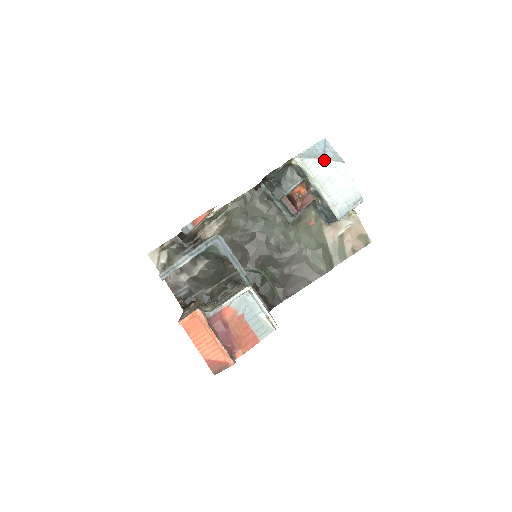
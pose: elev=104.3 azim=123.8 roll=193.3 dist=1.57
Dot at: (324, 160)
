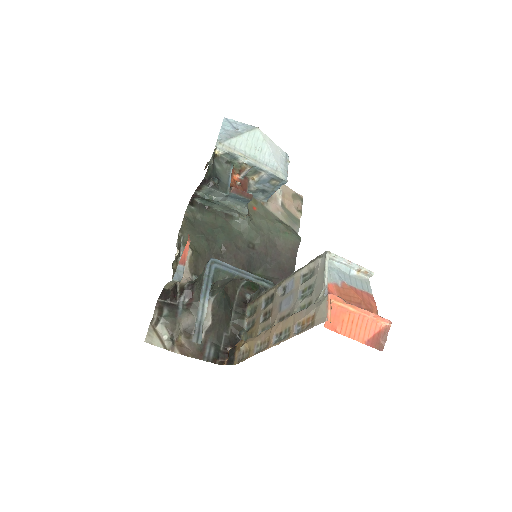
Dot at: (241, 135)
